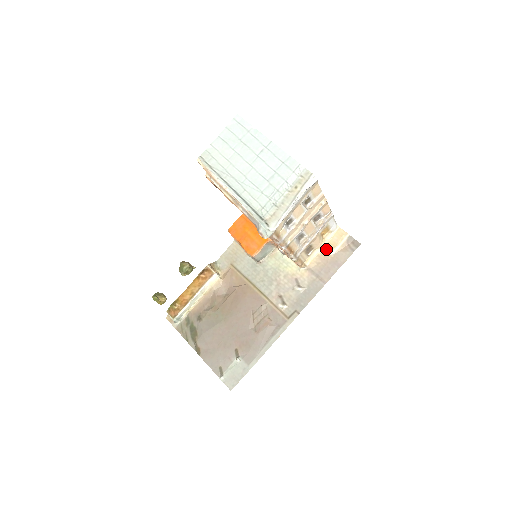
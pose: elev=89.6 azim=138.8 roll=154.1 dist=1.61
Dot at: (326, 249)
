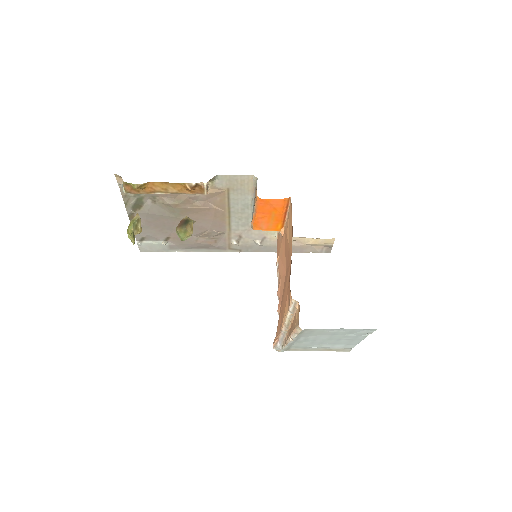
Dot at: (308, 240)
